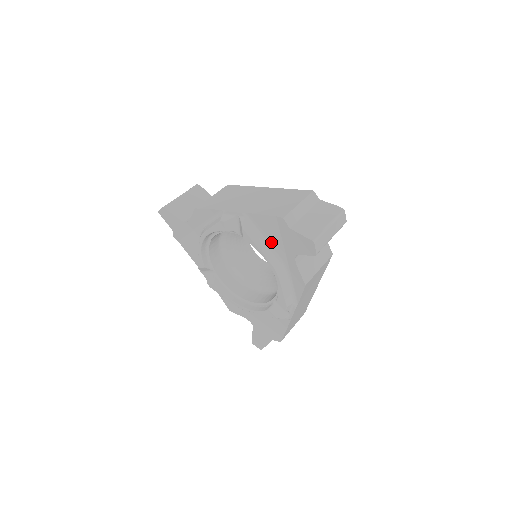
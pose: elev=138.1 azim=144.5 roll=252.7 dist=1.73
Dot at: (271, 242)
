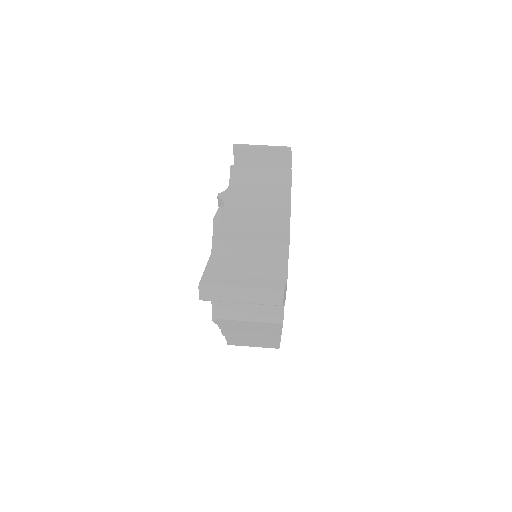
Dot at: occluded
